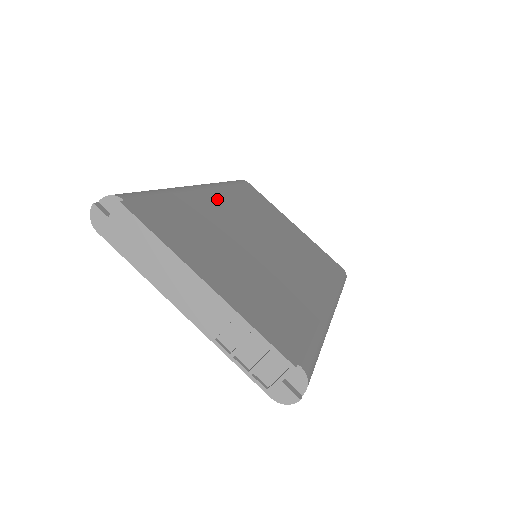
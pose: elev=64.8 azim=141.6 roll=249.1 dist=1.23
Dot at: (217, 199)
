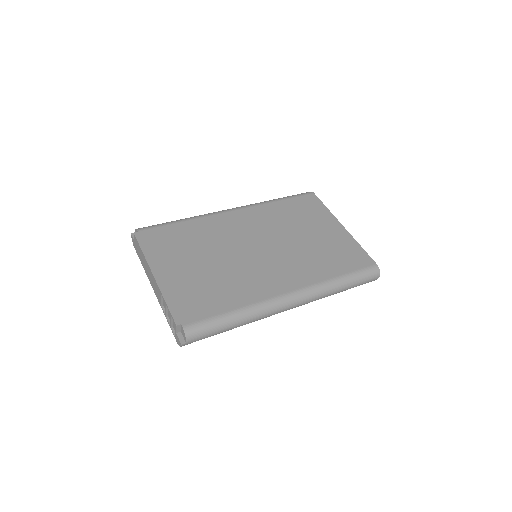
Dot at: (239, 217)
